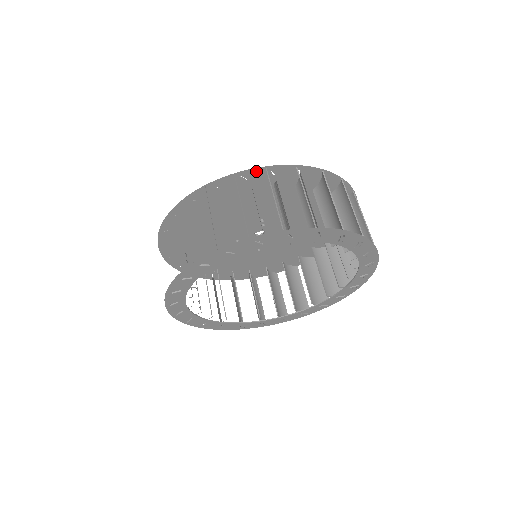
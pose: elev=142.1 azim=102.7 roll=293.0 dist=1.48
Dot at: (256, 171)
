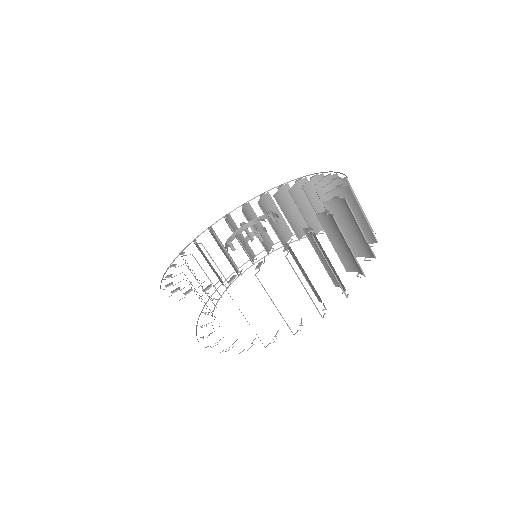
Dot at: occluded
